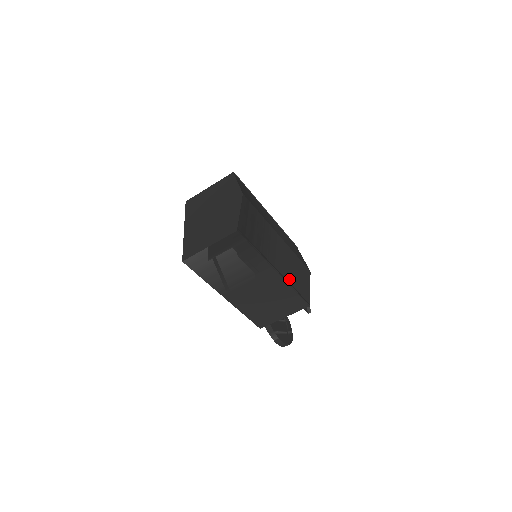
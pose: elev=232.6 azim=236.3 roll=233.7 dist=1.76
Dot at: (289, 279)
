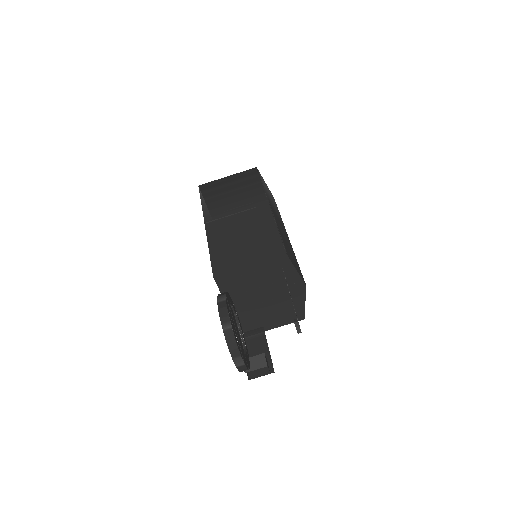
Dot at: (278, 226)
